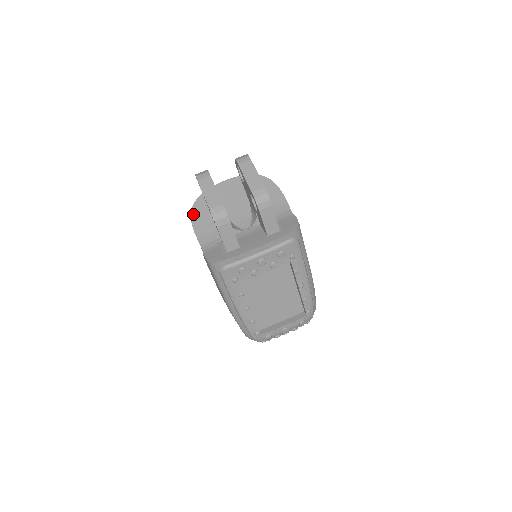
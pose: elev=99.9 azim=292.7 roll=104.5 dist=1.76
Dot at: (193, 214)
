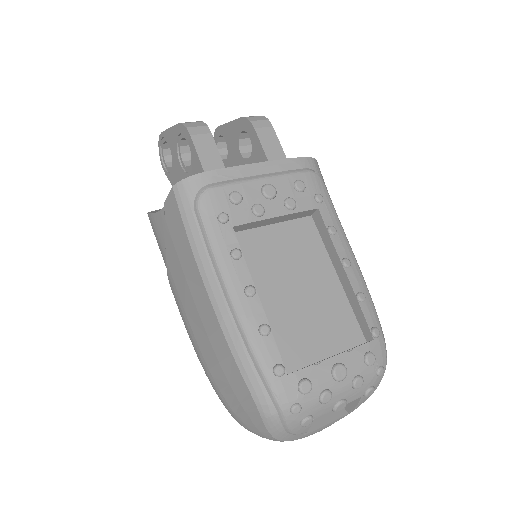
Dot at: occluded
